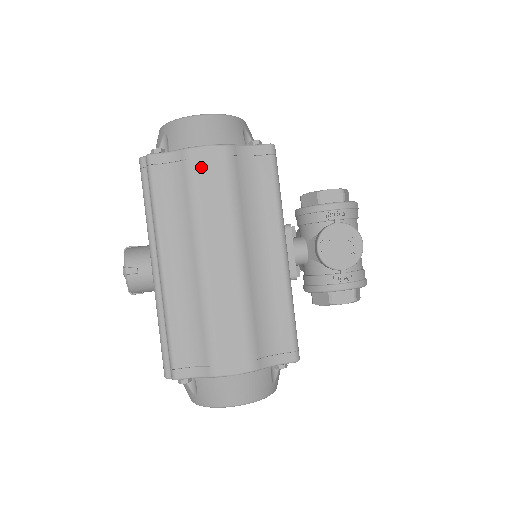
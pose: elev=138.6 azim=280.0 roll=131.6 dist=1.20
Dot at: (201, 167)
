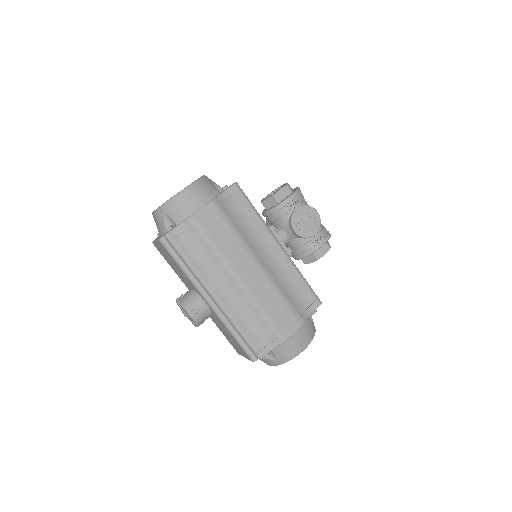
Dot at: (206, 224)
